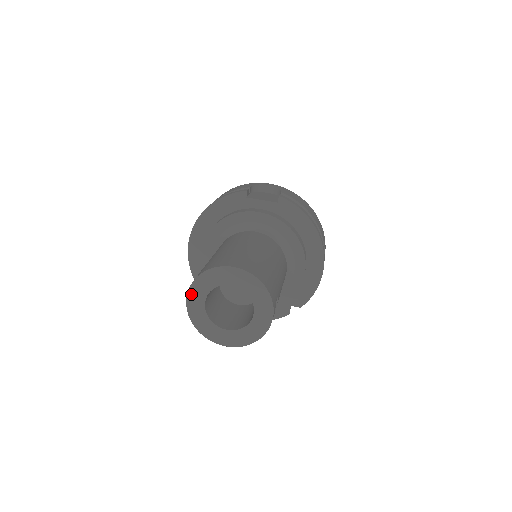
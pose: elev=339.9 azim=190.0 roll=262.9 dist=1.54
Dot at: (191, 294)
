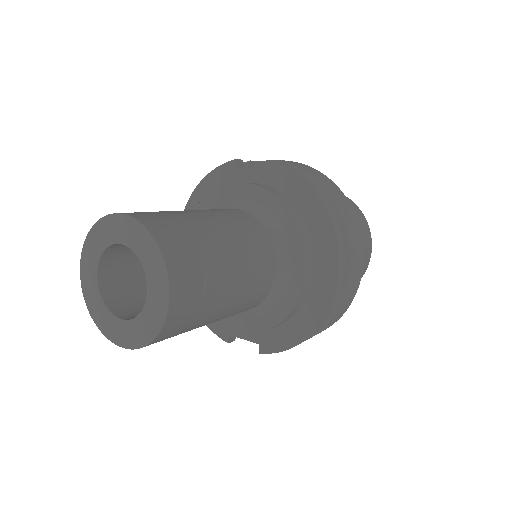
Dot at: (84, 261)
